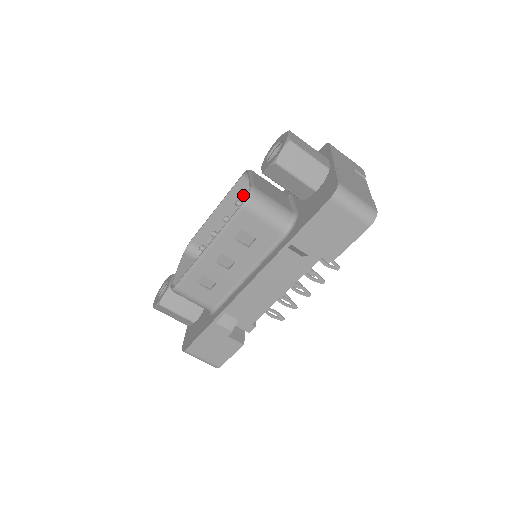
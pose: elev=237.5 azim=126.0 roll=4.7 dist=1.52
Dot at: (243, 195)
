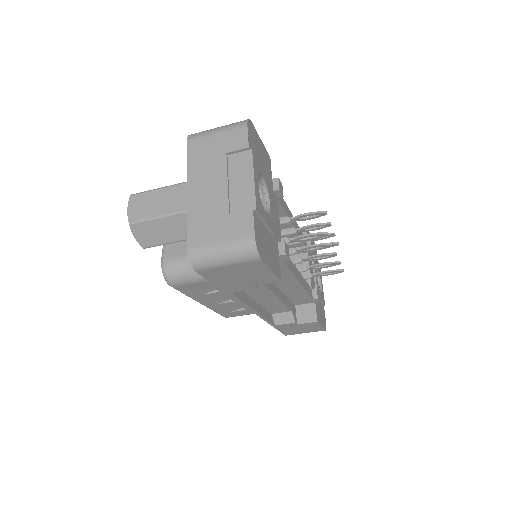
Dot at: occluded
